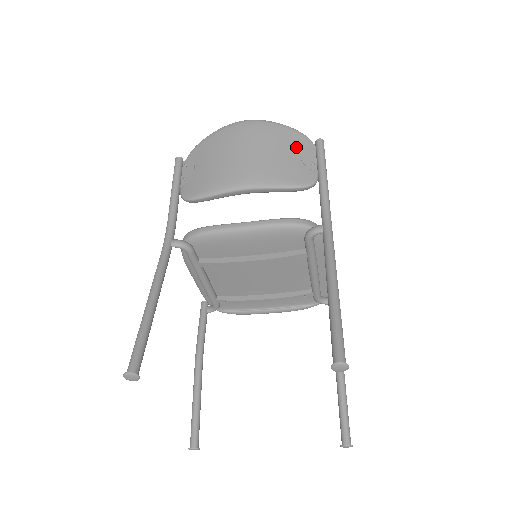
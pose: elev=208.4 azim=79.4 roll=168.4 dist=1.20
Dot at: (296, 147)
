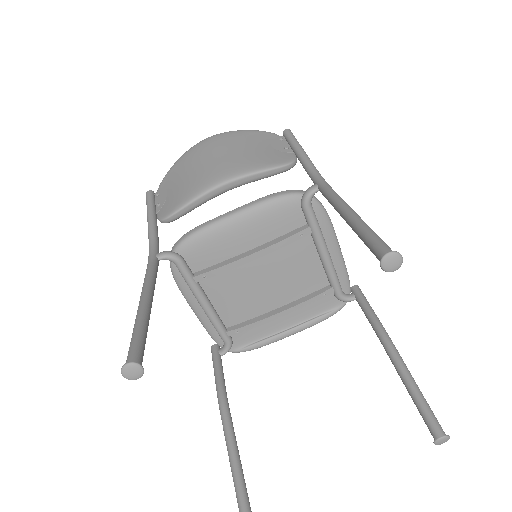
Dot at: (265, 141)
